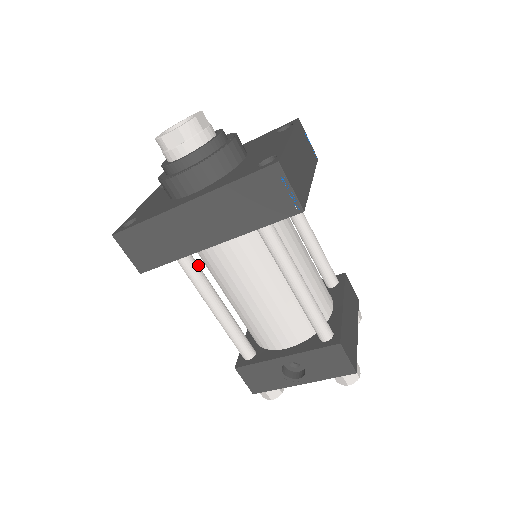
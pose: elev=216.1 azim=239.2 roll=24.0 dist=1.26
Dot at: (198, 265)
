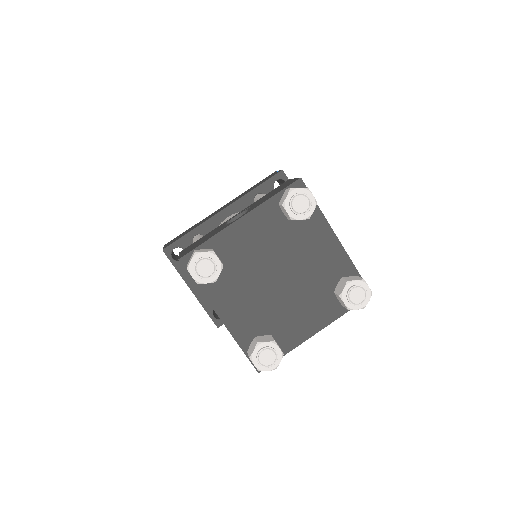
Dot at: occluded
